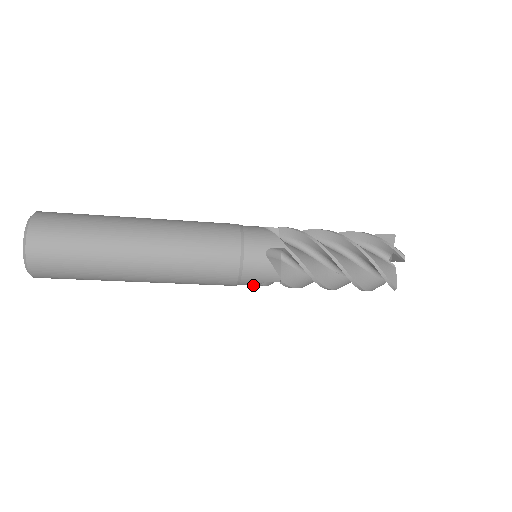
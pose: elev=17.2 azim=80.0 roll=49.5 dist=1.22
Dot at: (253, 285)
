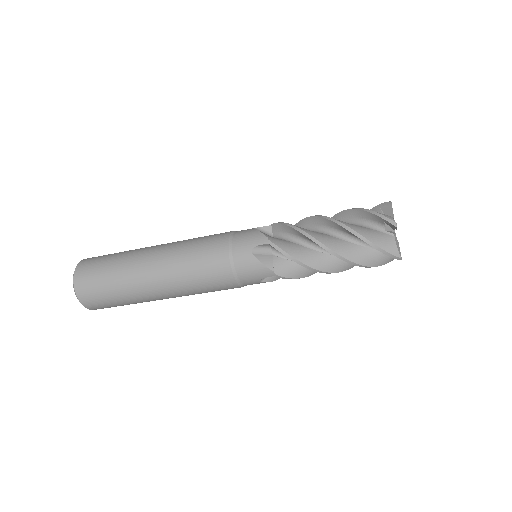
Dot at: (258, 283)
